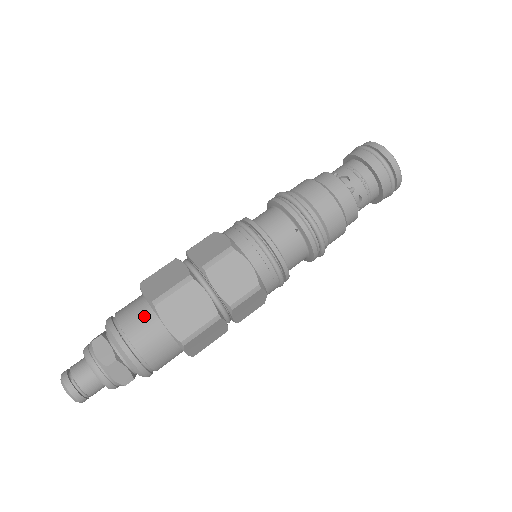
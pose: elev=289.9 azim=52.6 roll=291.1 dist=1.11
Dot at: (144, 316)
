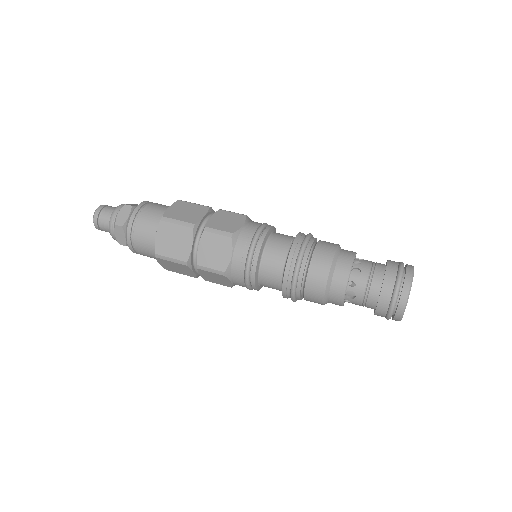
Dot at: occluded
